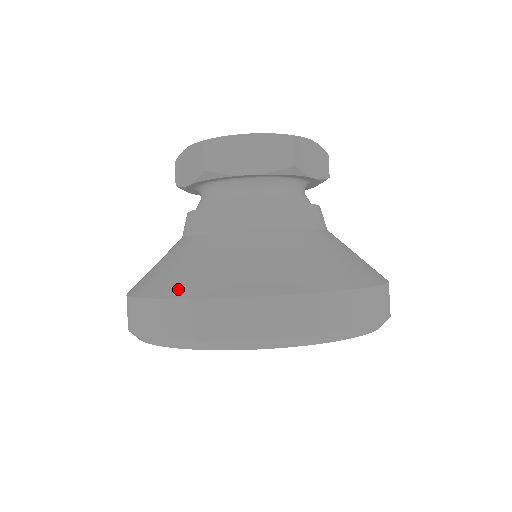
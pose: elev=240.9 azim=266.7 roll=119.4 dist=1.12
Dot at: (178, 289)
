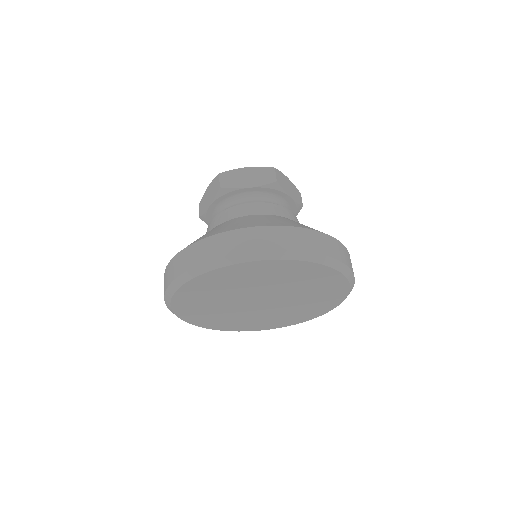
Dot at: (204, 237)
